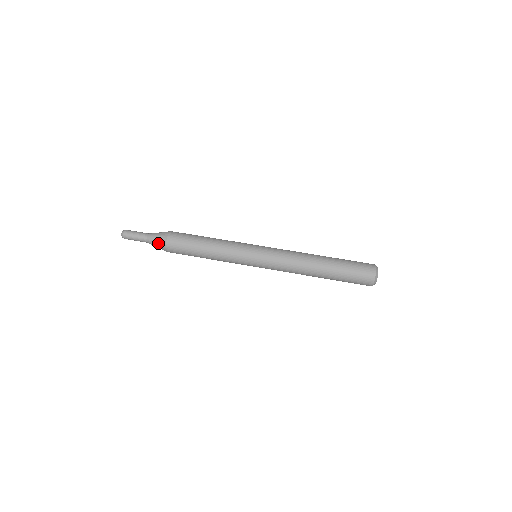
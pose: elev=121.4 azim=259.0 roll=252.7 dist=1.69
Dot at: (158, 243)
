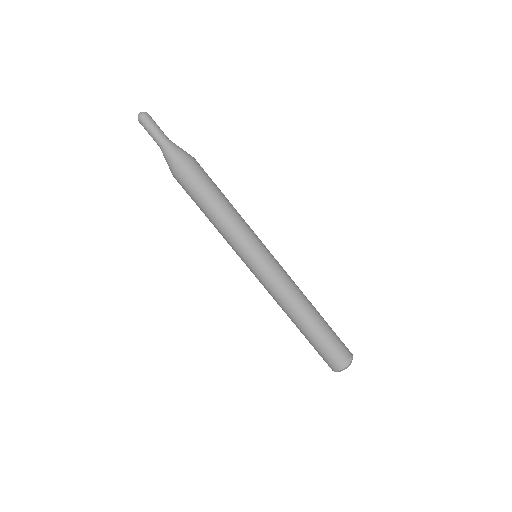
Dot at: (170, 161)
